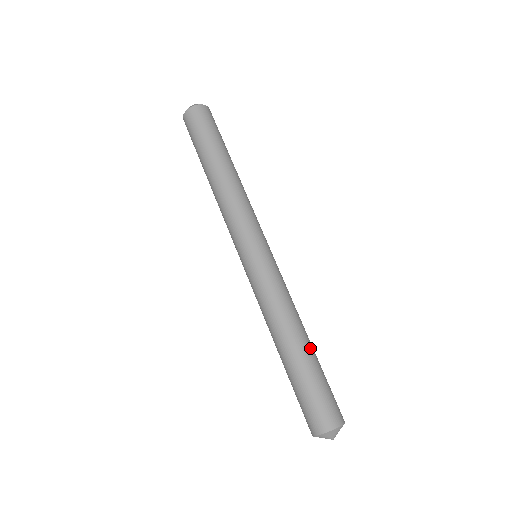
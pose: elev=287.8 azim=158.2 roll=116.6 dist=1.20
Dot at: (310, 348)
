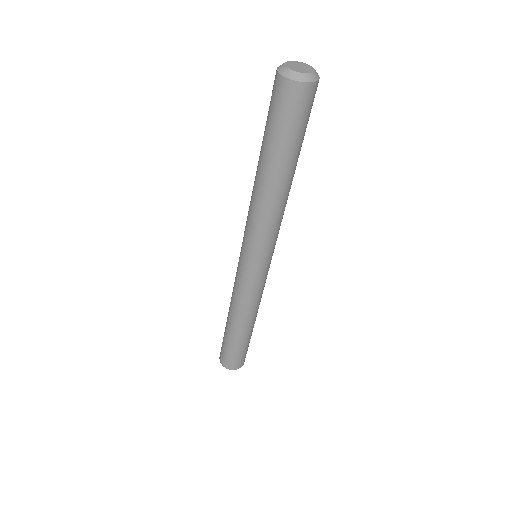
Dot at: occluded
